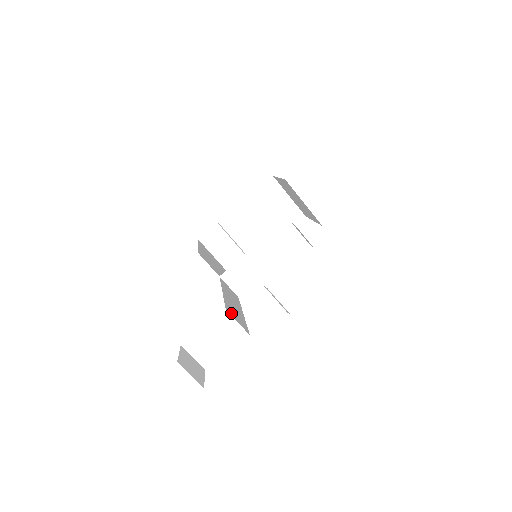
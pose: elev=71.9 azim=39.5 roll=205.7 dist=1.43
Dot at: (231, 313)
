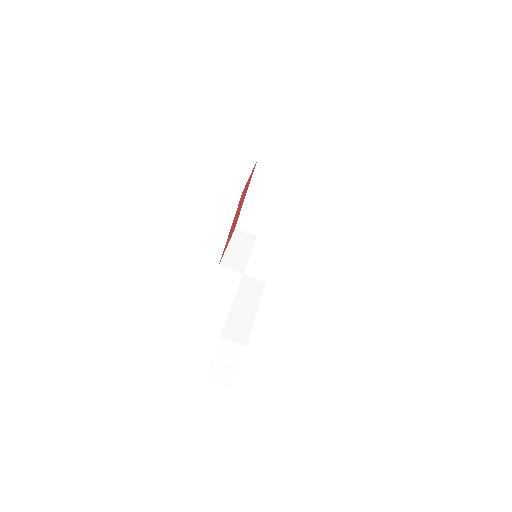
Dot at: (228, 335)
